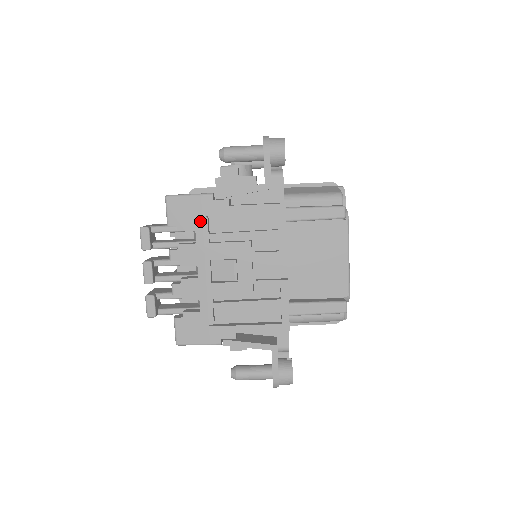
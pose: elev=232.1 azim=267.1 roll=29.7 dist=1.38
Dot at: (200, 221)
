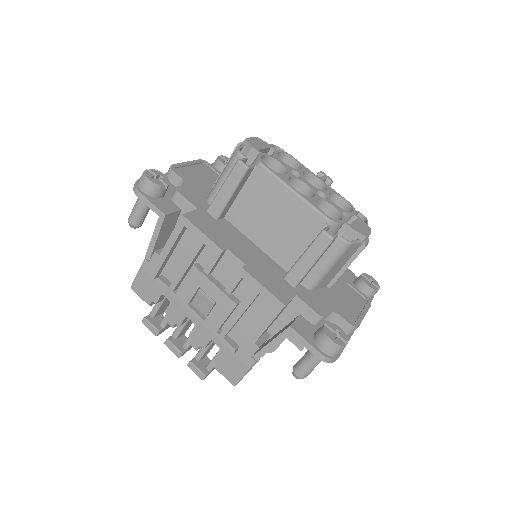
Dot at: (157, 284)
